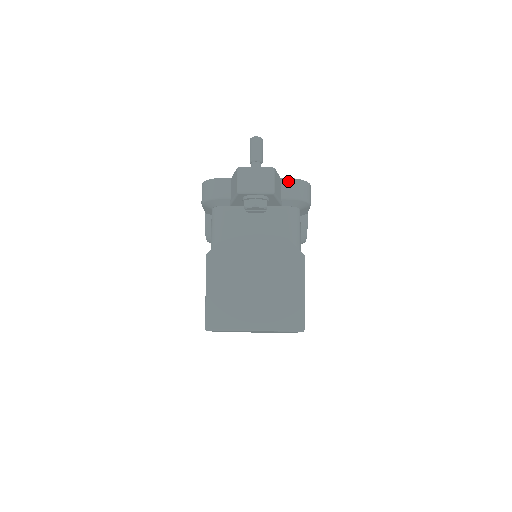
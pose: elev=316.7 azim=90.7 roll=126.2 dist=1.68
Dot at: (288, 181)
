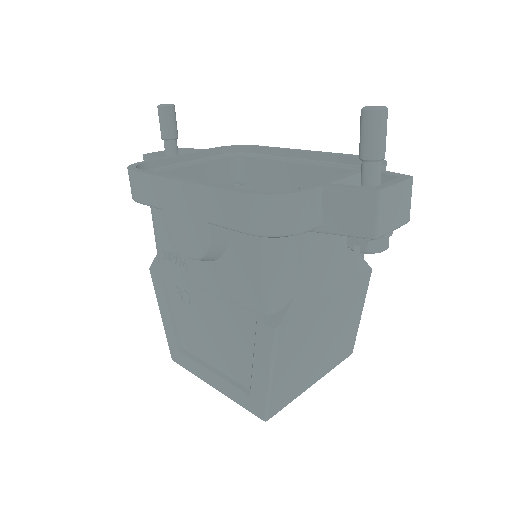
Dot at: occluded
